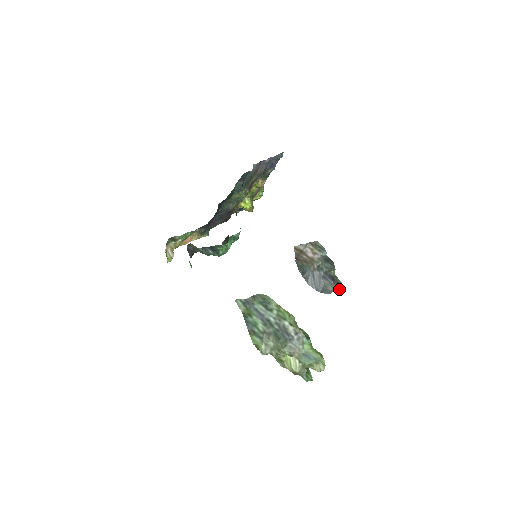
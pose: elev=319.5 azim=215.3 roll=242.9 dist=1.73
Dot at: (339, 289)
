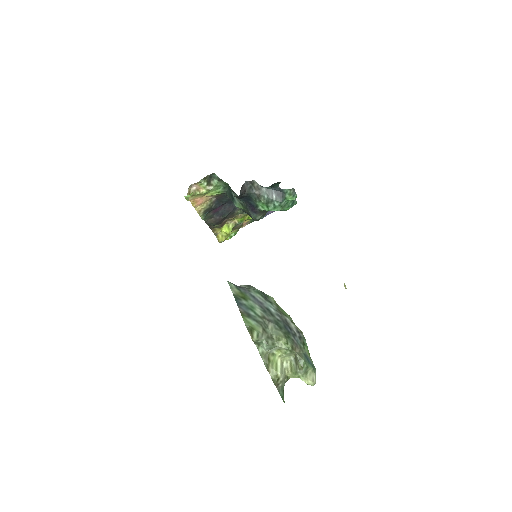
Dot at: occluded
